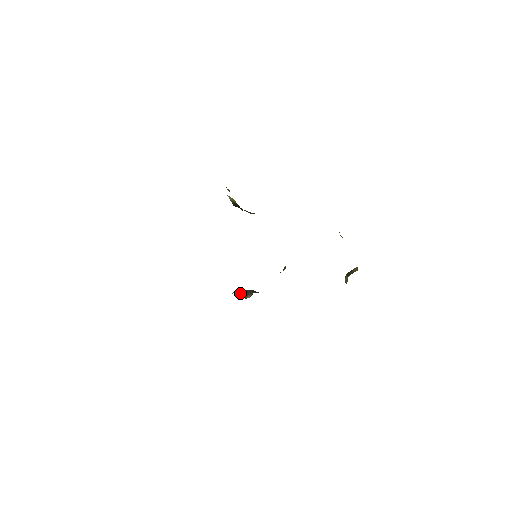
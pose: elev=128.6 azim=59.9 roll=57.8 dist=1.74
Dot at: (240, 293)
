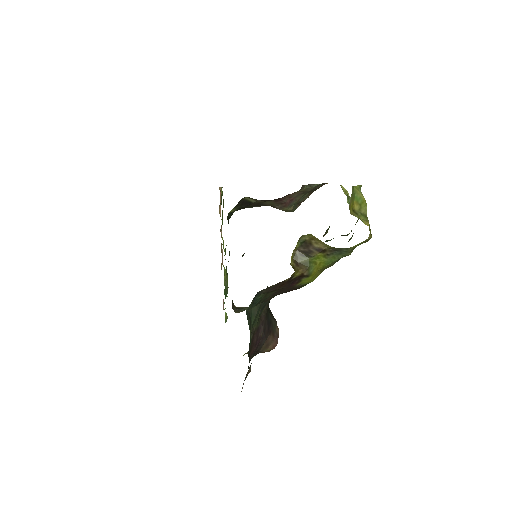
Dot at: (240, 308)
